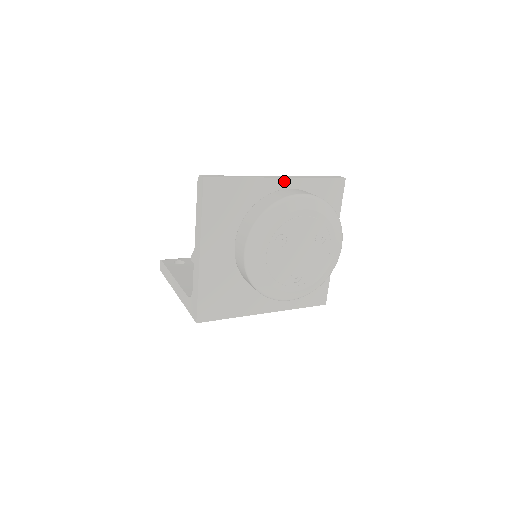
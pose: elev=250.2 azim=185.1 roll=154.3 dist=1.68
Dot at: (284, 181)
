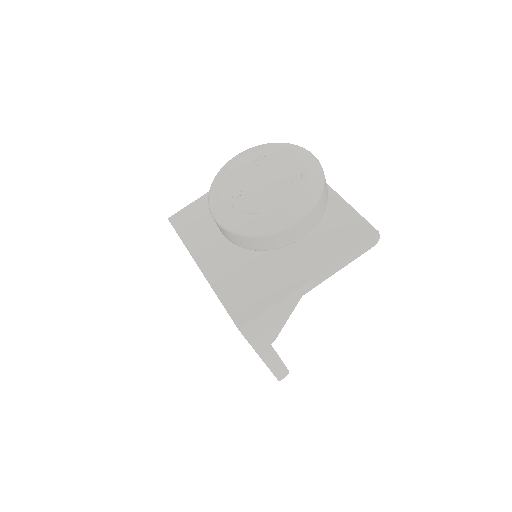
Dot at: occluded
